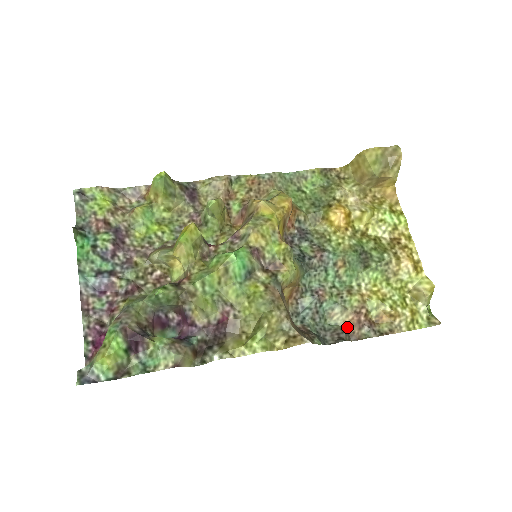
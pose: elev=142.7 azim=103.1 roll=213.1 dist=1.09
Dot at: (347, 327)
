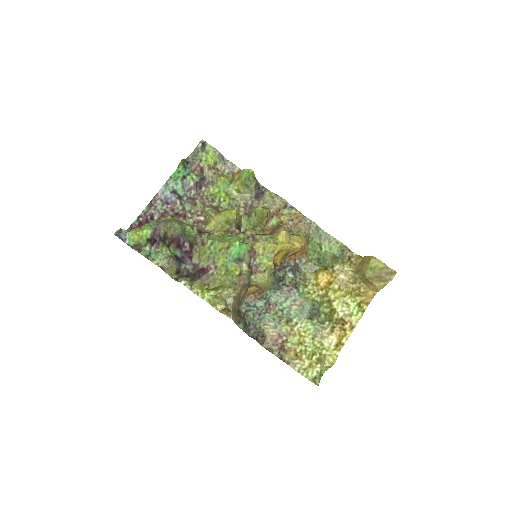
Dot at: (267, 337)
